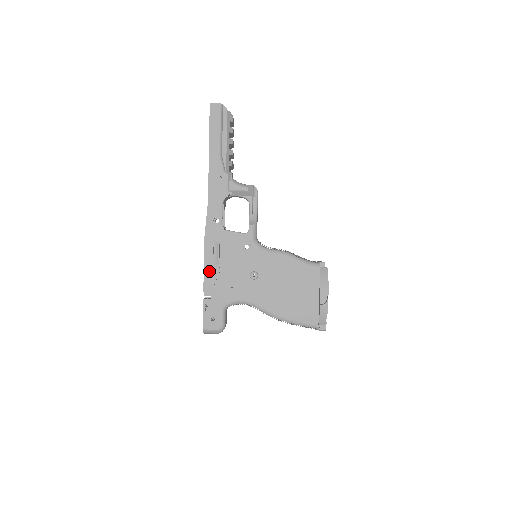
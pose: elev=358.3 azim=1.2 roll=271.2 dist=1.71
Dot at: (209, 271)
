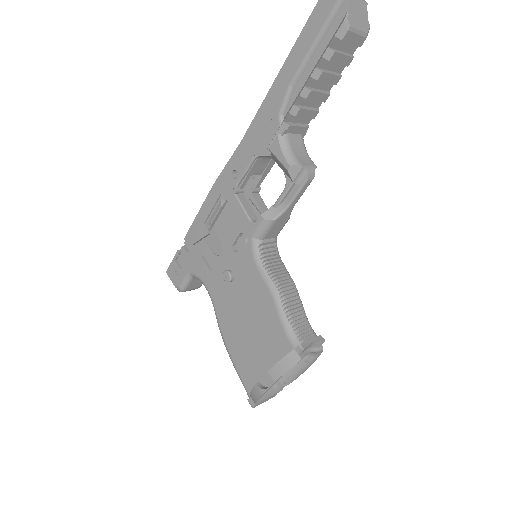
Dot at: (198, 224)
